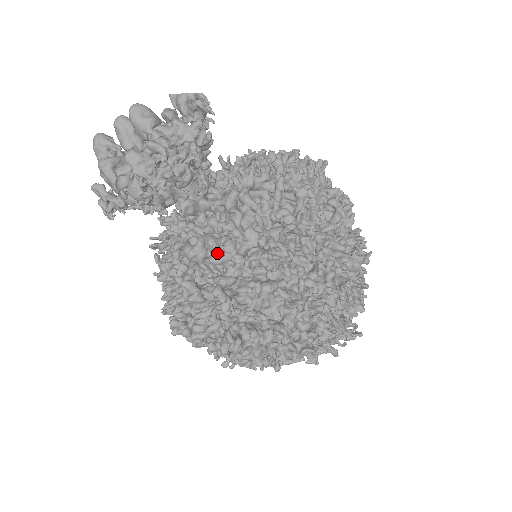
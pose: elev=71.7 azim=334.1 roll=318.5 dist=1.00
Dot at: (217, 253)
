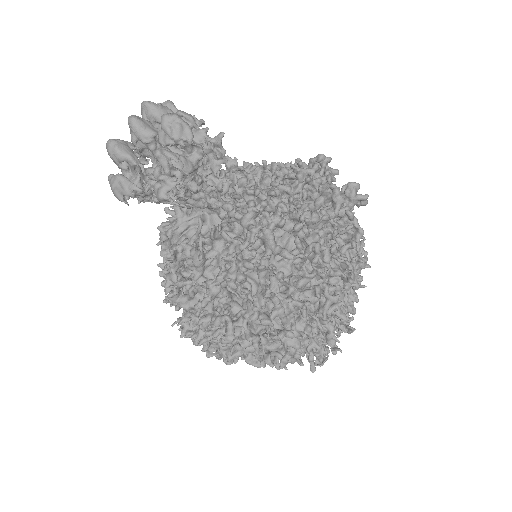
Dot at: occluded
